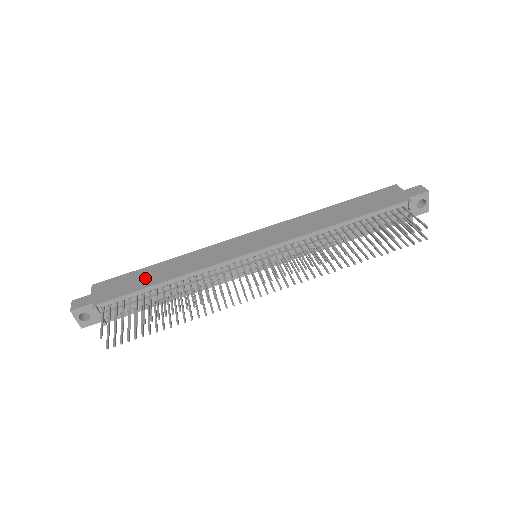
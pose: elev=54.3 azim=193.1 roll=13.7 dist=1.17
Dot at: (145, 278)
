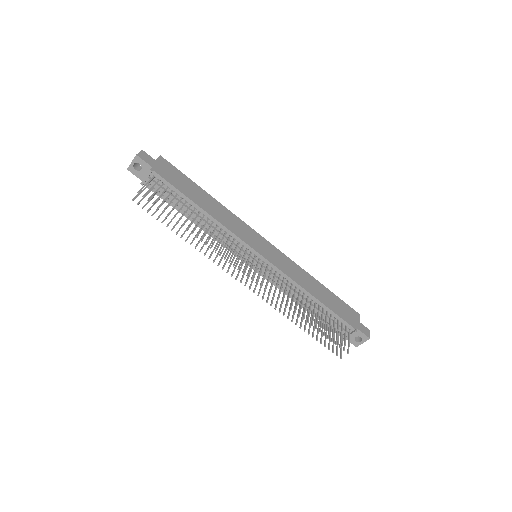
Dot at: (192, 191)
